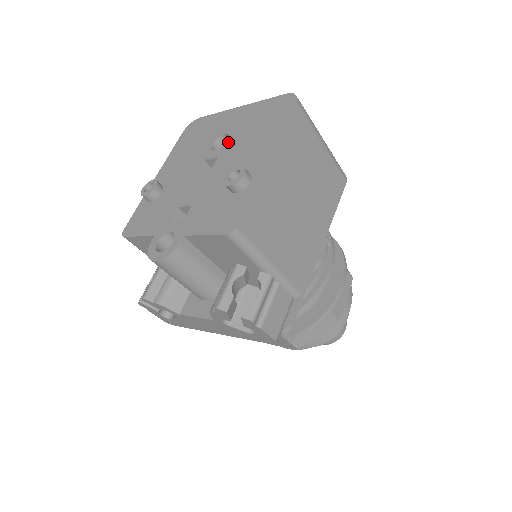
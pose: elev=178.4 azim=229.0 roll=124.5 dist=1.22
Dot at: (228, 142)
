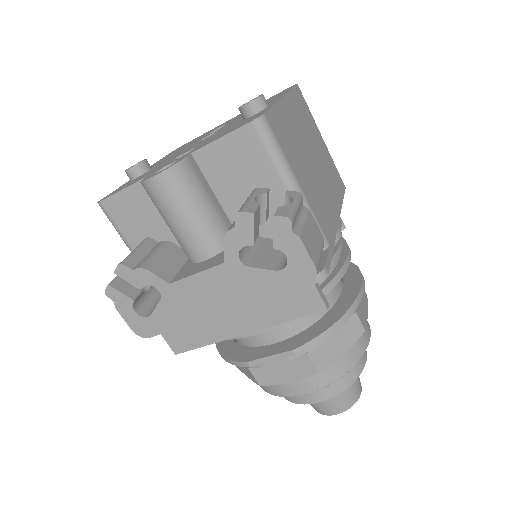
Dot at: (228, 123)
